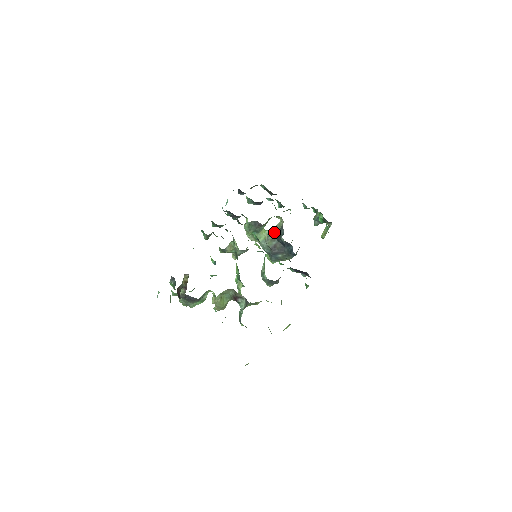
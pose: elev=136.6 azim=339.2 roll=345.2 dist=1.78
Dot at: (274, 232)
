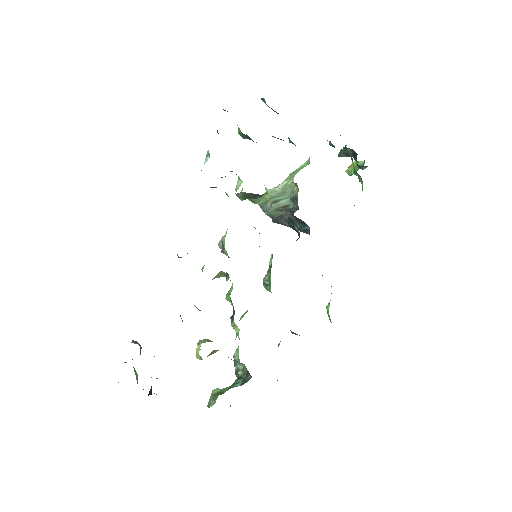
Dot at: (282, 199)
